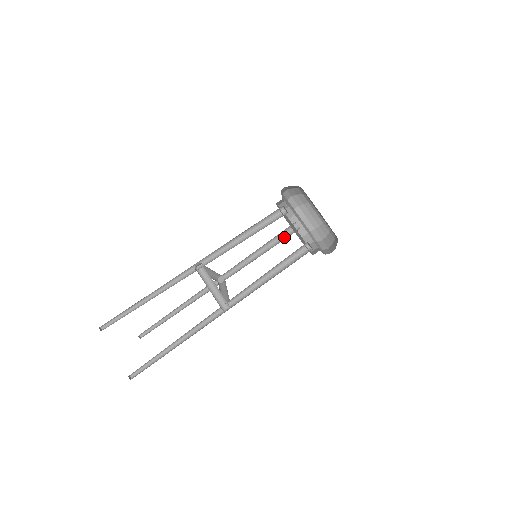
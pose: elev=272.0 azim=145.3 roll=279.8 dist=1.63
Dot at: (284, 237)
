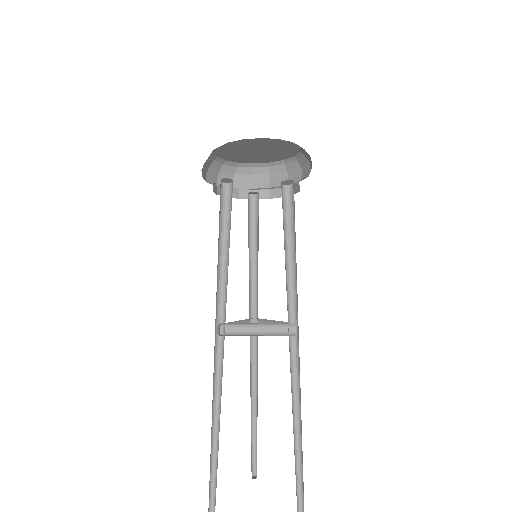
Dot at: (255, 219)
